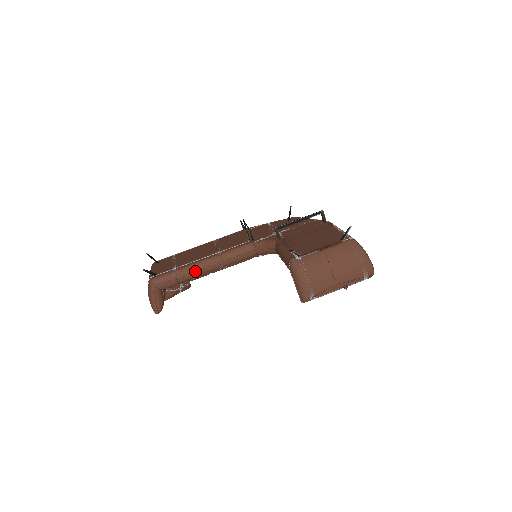
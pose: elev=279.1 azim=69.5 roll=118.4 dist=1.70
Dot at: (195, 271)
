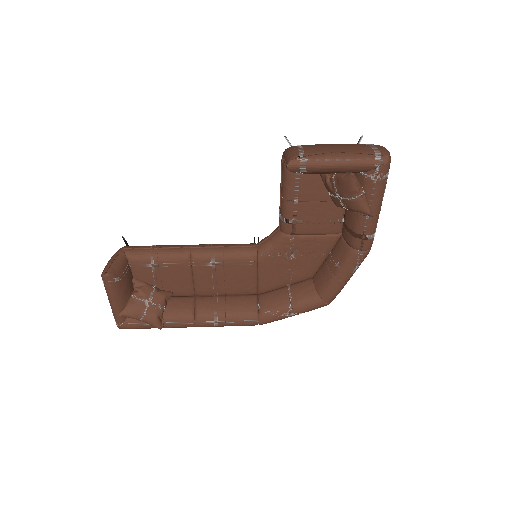
Dot at: (177, 247)
